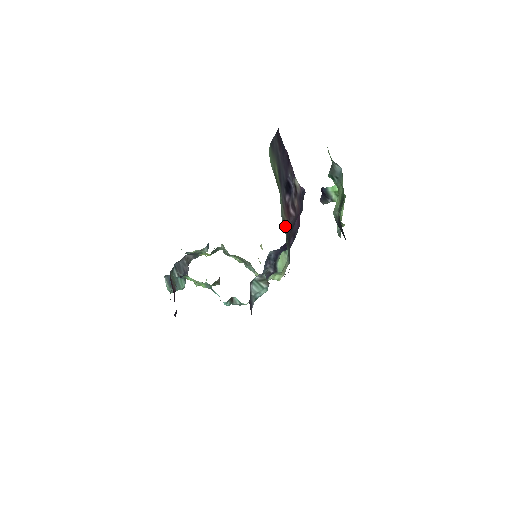
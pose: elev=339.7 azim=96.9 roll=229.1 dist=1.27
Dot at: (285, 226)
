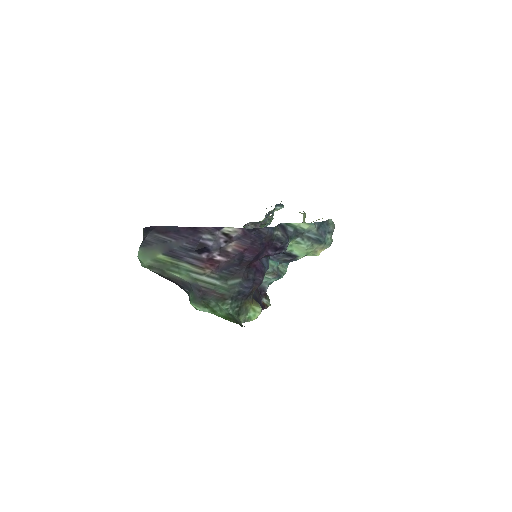
Dot at: (212, 273)
